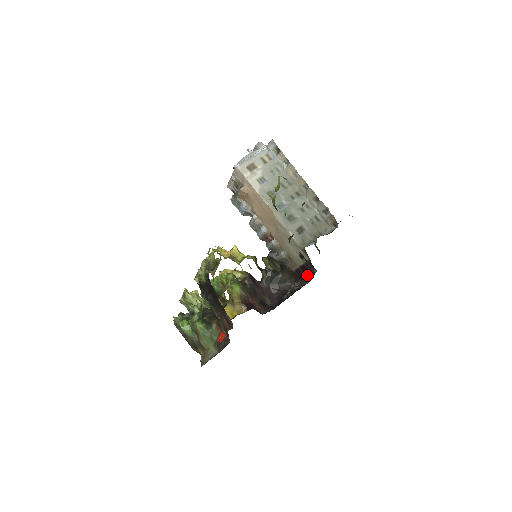
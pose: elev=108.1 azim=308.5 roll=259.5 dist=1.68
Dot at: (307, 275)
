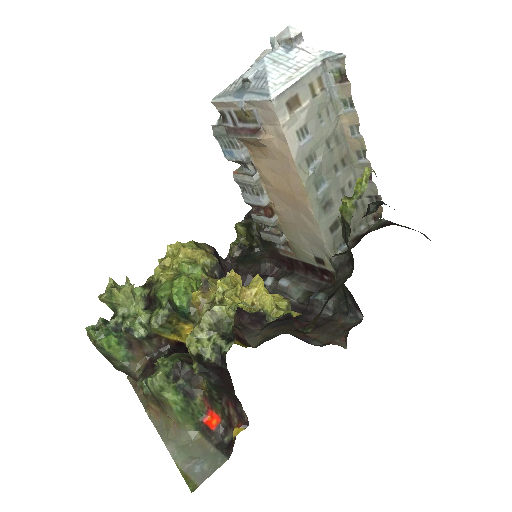
Dot at: (331, 300)
